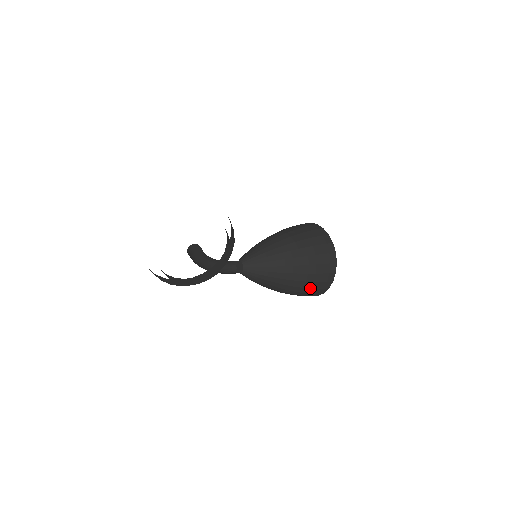
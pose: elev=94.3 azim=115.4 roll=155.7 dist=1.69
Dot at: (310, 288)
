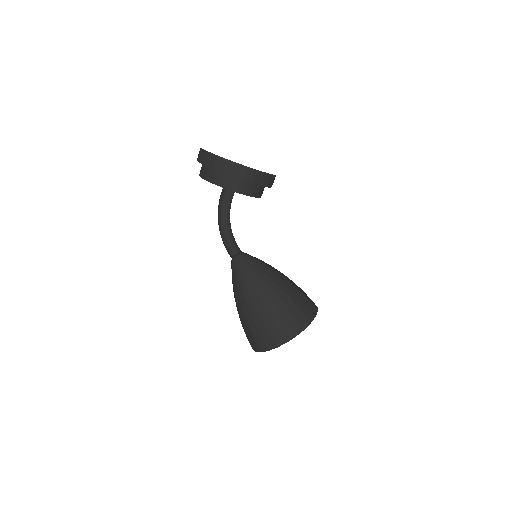
Dot at: (274, 321)
